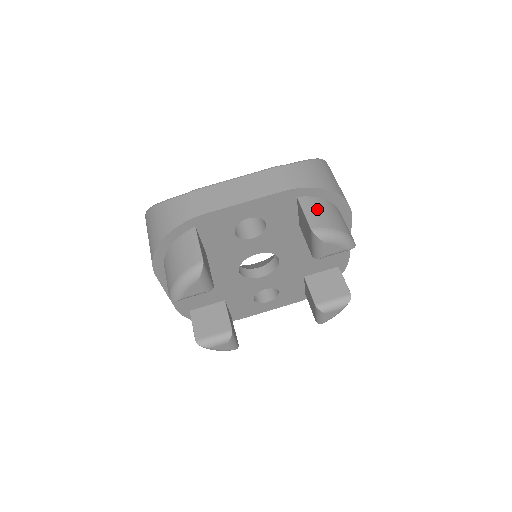
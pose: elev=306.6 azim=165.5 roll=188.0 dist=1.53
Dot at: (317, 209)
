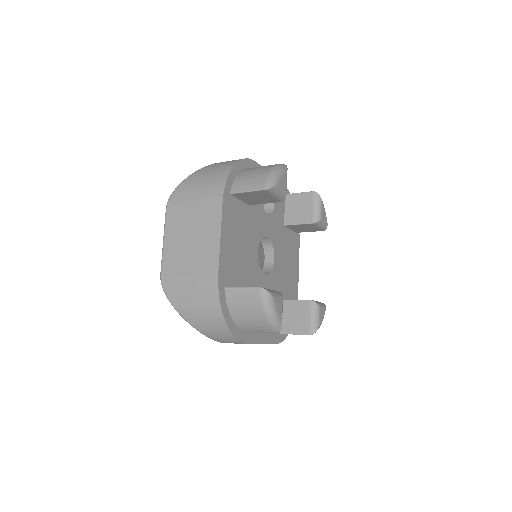
Dot at: occluded
